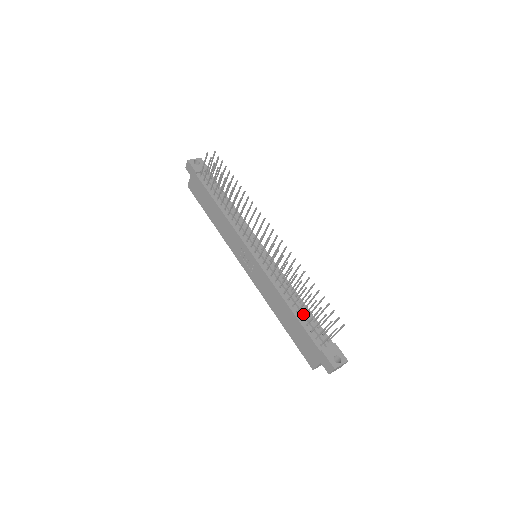
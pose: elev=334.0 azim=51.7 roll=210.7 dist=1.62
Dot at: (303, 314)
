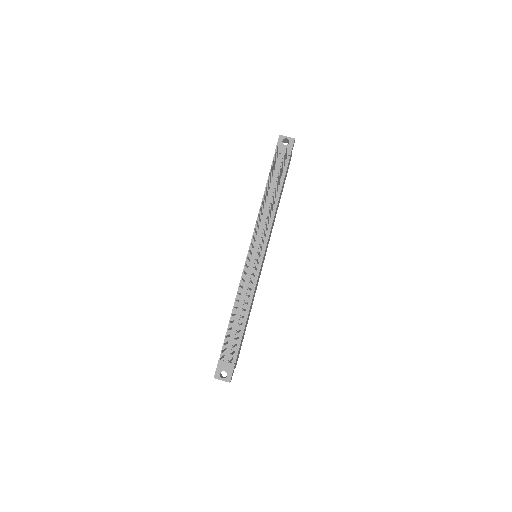
Dot at: (235, 326)
